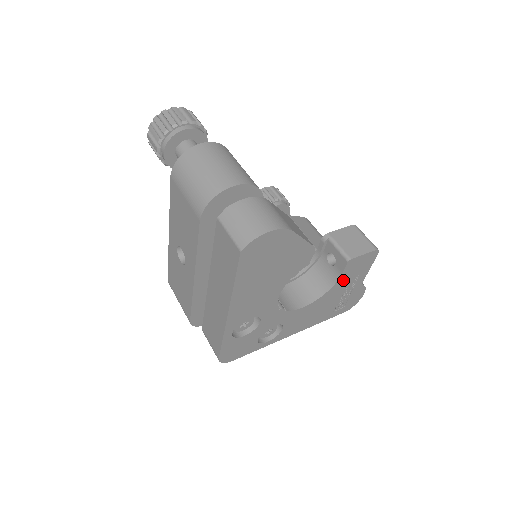
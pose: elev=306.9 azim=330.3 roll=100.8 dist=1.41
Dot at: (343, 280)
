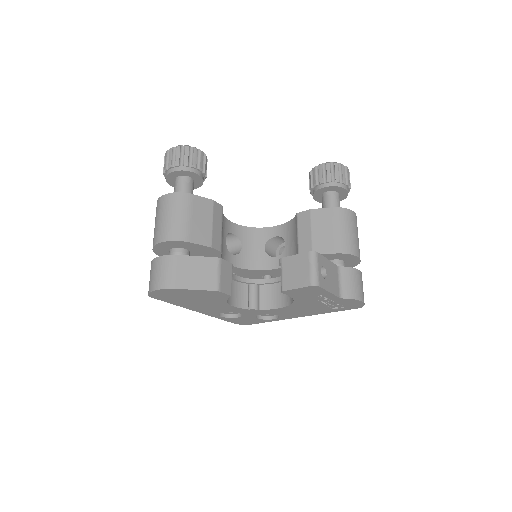
Dot at: (302, 298)
